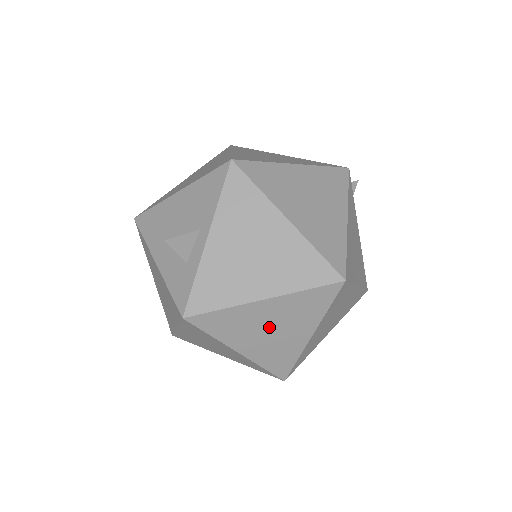
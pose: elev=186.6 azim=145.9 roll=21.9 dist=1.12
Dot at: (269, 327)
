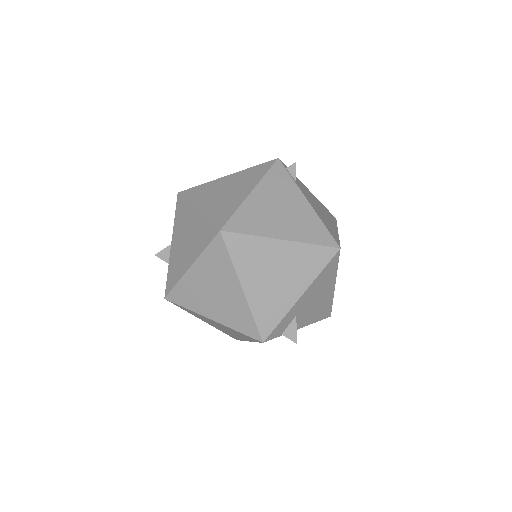
Dot at: (211, 290)
